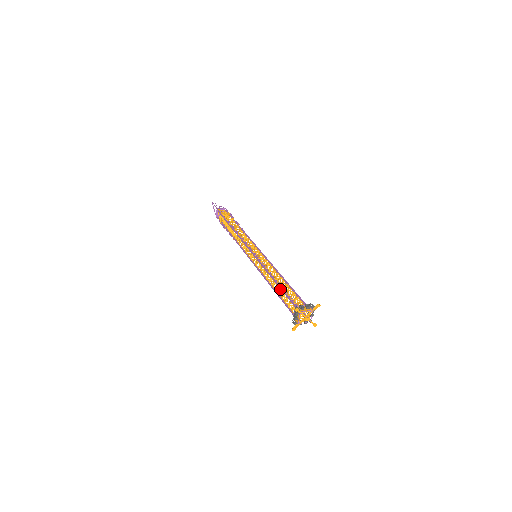
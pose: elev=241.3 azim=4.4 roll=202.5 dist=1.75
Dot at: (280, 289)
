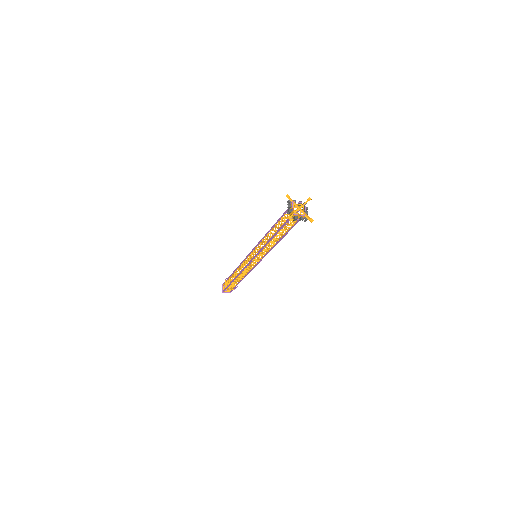
Dot at: (275, 224)
